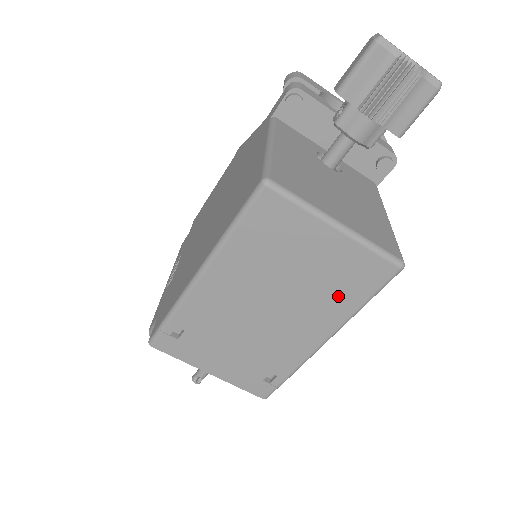
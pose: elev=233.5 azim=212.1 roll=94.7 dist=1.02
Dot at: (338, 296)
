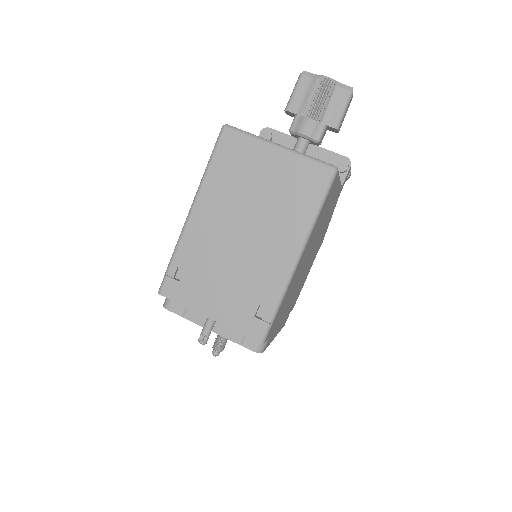
Dot at: (294, 207)
